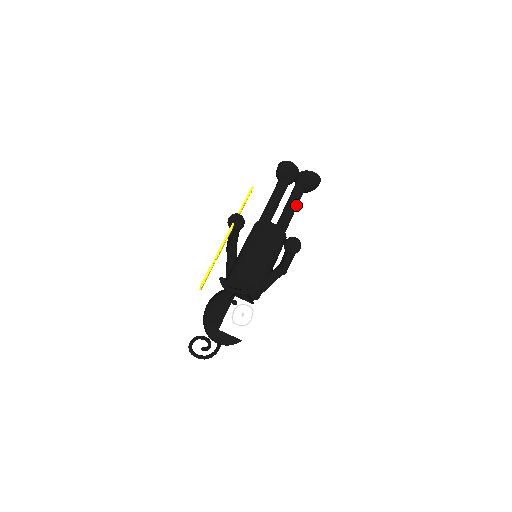
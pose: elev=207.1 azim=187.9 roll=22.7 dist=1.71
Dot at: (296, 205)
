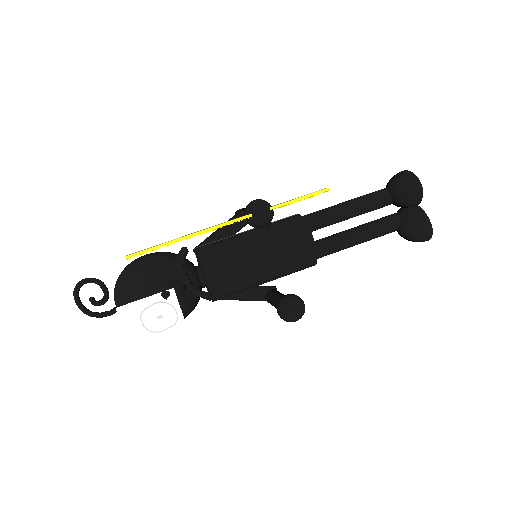
Dot at: (369, 239)
